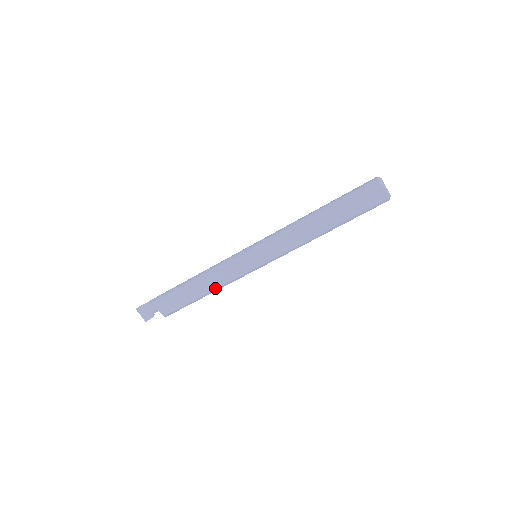
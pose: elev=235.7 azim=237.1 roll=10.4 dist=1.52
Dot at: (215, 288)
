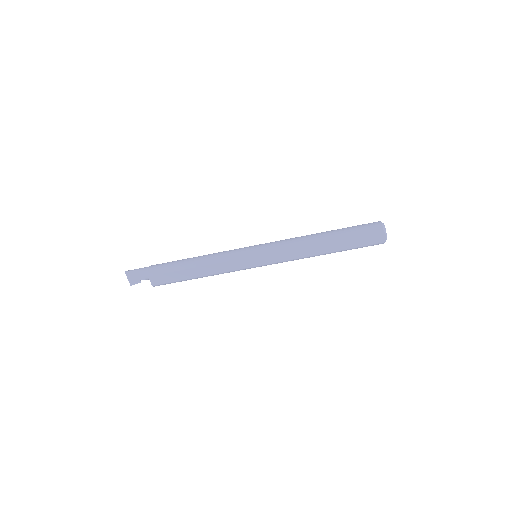
Dot at: (211, 274)
